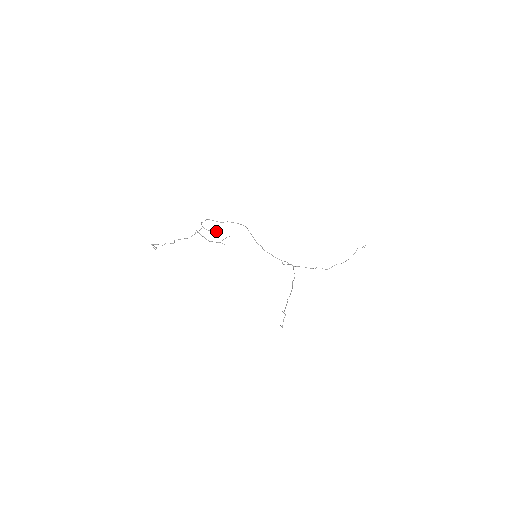
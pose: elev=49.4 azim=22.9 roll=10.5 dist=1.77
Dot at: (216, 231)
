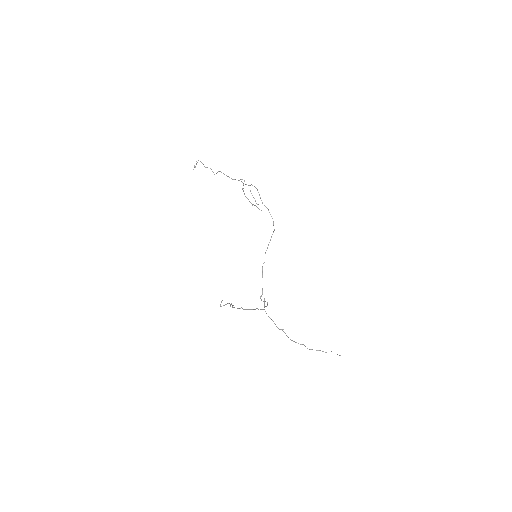
Dot at: occluded
